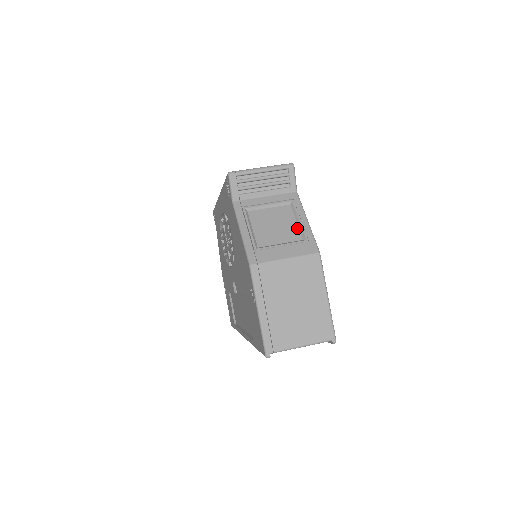
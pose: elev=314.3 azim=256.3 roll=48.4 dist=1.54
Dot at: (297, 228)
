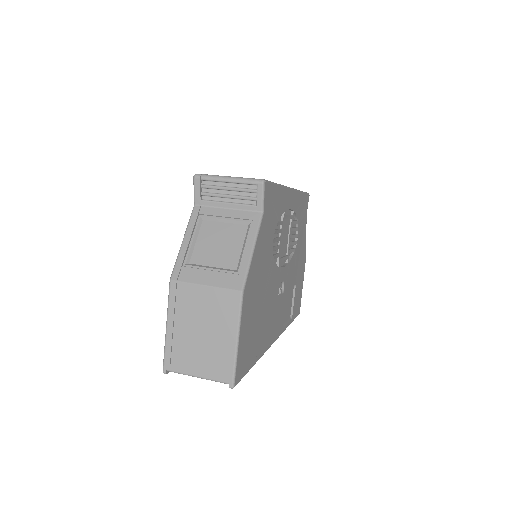
Dot at: (239, 255)
